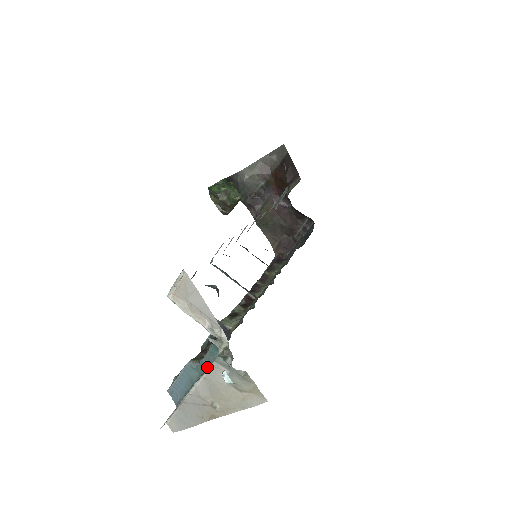
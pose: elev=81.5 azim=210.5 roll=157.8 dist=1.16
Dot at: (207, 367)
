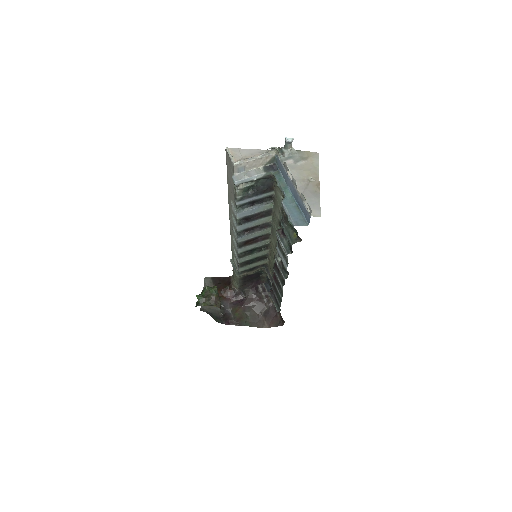
Dot at: (285, 170)
